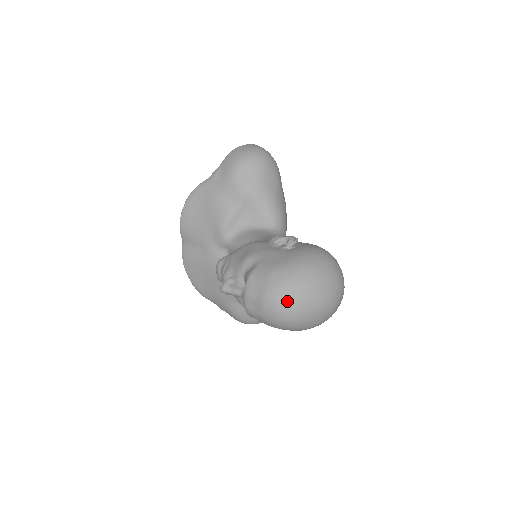
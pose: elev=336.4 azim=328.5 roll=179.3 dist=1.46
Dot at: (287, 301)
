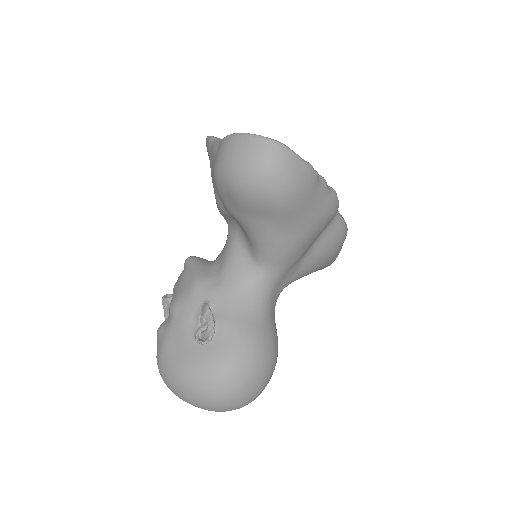
Dot at: occluded
